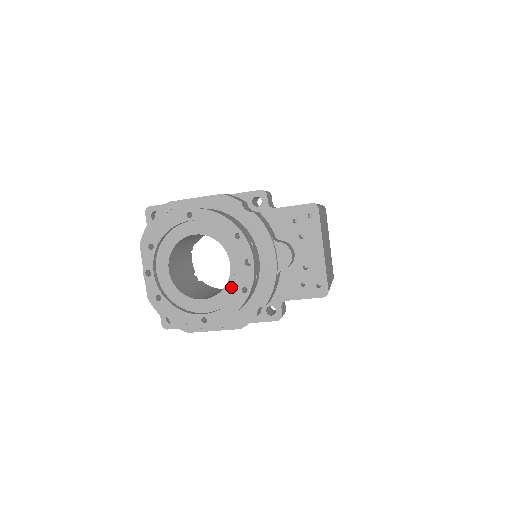
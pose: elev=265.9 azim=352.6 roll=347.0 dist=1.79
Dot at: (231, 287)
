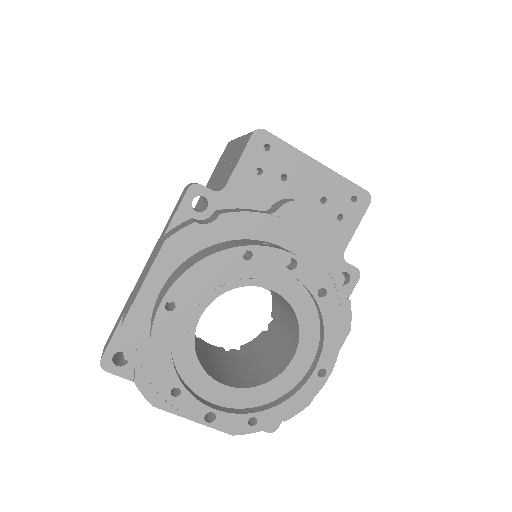
Dot at: (303, 310)
